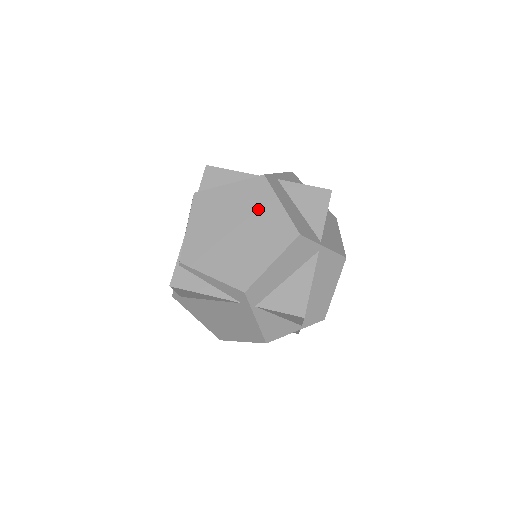
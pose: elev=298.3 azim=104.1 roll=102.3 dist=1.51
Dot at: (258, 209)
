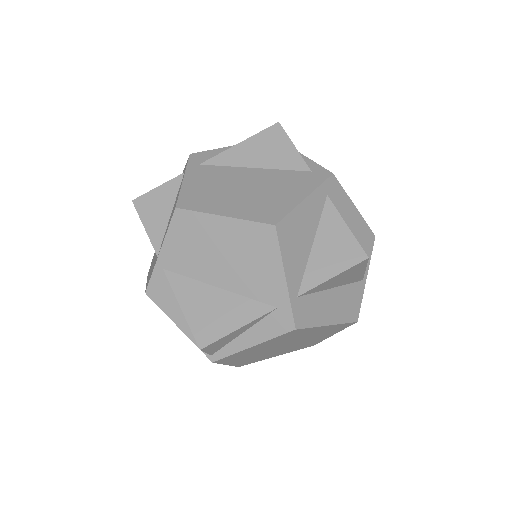
Dot at: (302, 336)
